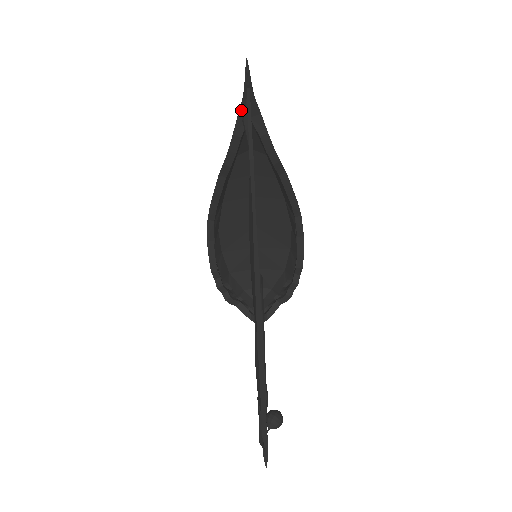
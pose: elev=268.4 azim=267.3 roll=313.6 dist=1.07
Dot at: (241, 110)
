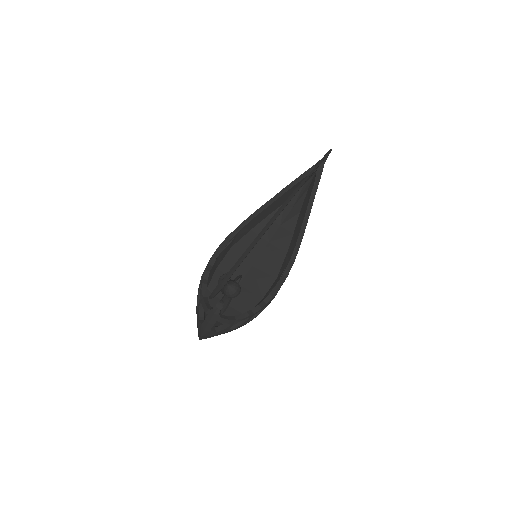
Dot at: occluded
